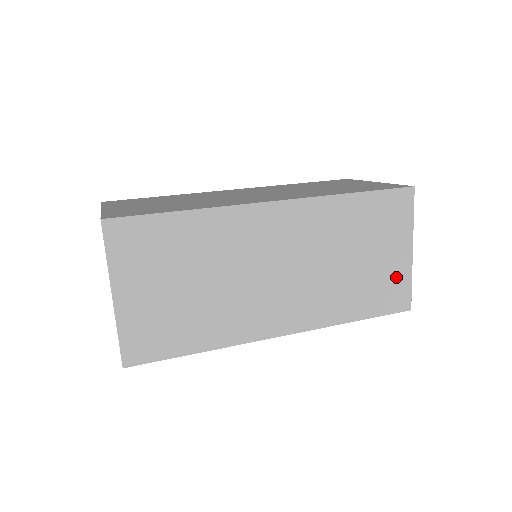
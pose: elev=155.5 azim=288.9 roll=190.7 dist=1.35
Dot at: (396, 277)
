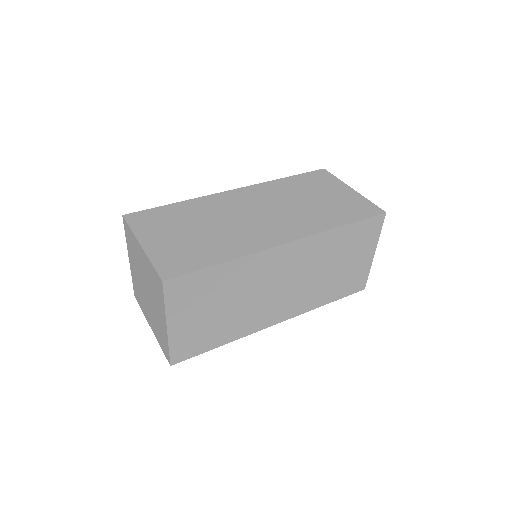
Dot at: (360, 272)
